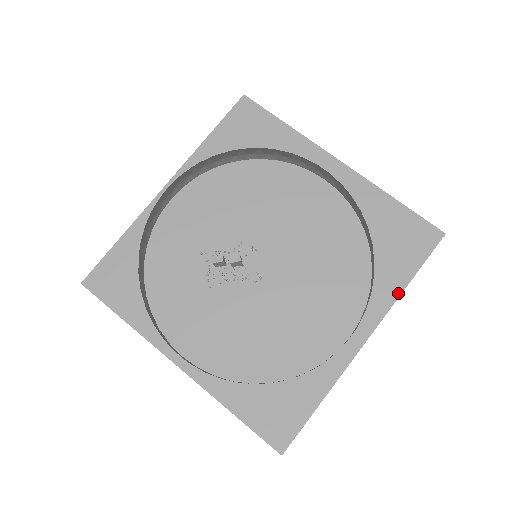
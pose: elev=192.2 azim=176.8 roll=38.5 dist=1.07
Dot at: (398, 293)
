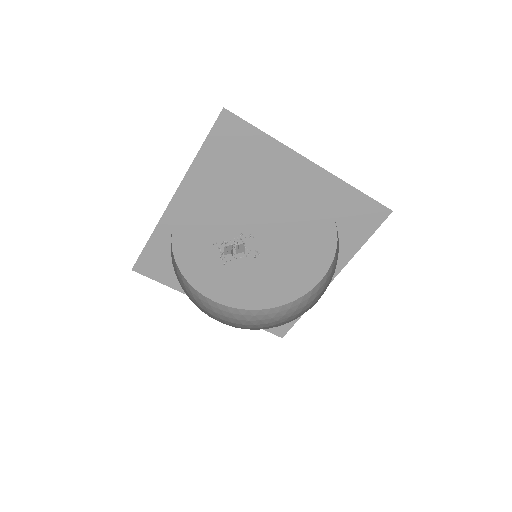
Dot at: (355, 252)
